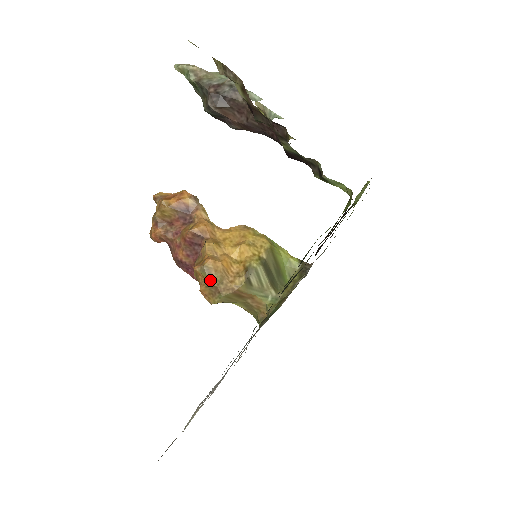
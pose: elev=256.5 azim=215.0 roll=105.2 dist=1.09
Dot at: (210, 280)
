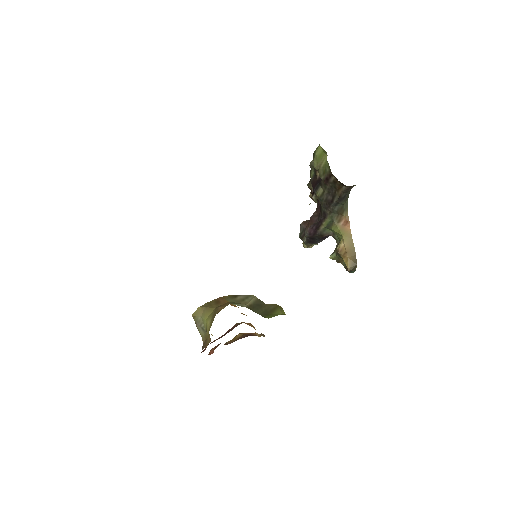
Dot at: occluded
